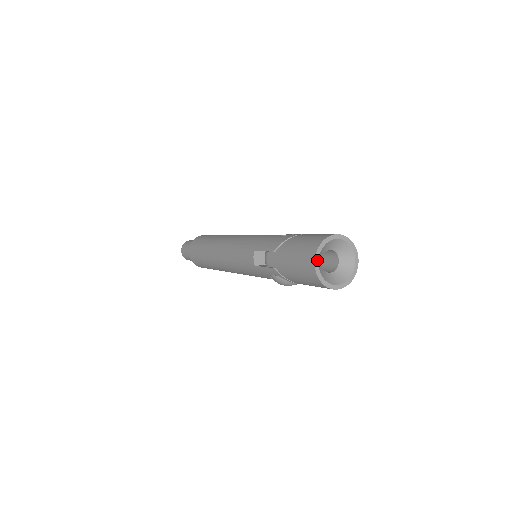
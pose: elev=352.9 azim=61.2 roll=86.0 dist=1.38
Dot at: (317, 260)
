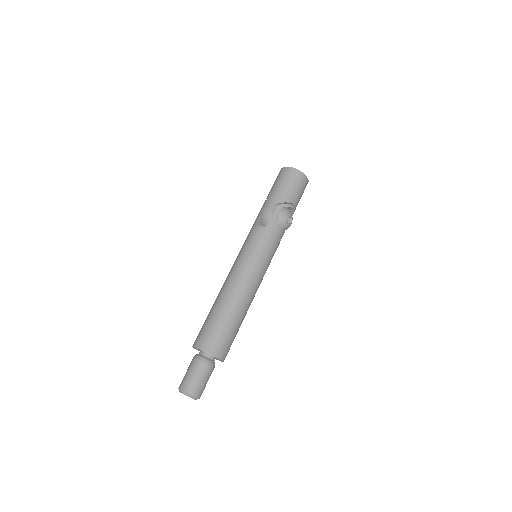
Dot at: (288, 168)
